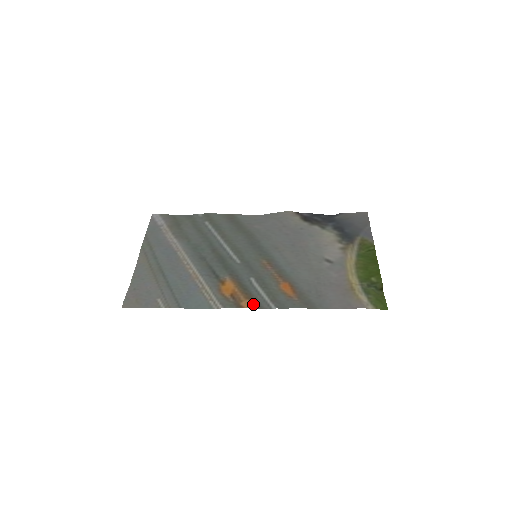
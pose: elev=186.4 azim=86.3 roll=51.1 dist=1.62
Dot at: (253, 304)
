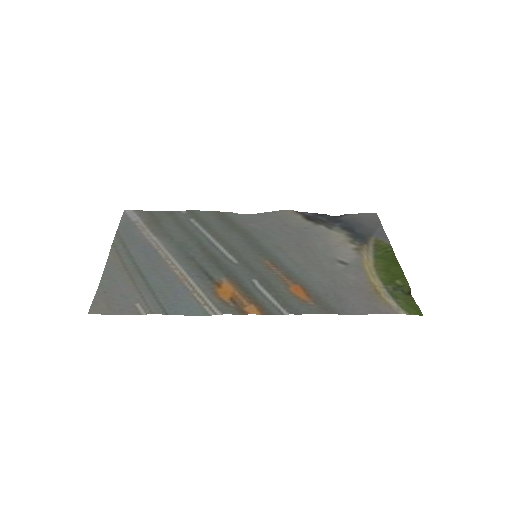
Dot at: (260, 309)
